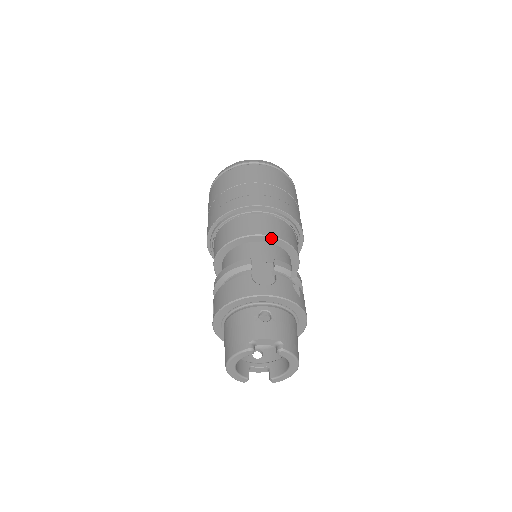
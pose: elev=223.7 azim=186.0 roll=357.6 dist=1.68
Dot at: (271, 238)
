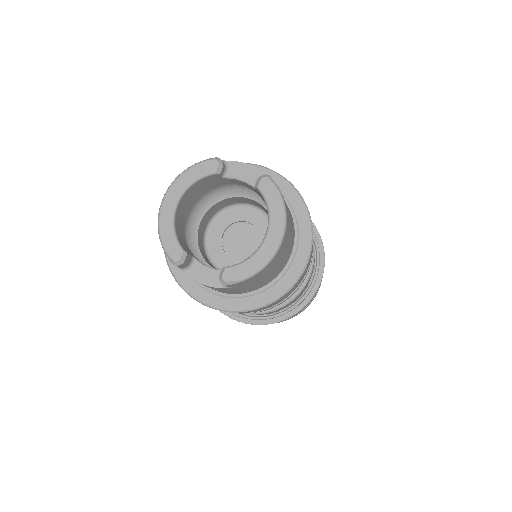
Dot at: occluded
